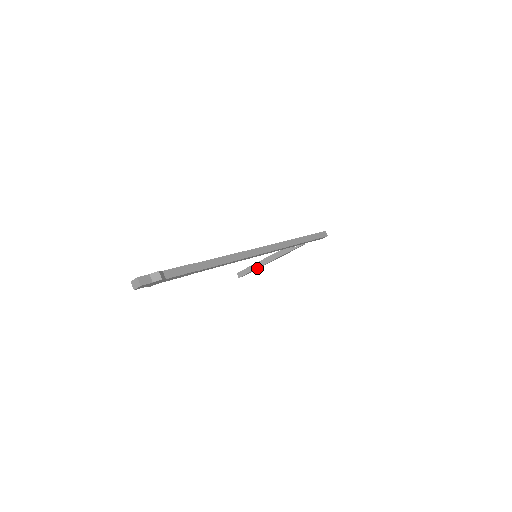
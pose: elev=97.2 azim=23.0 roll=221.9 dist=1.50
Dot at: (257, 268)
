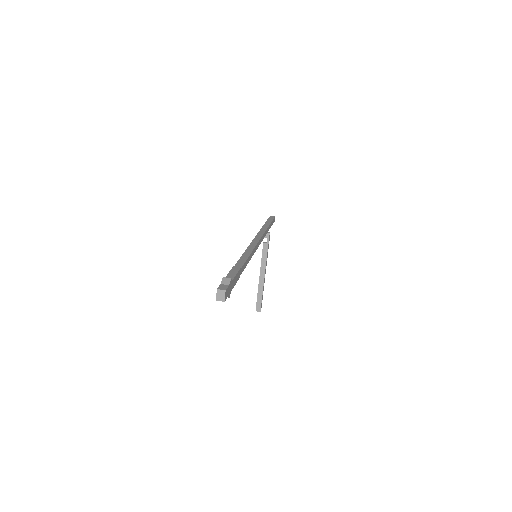
Dot at: (263, 288)
